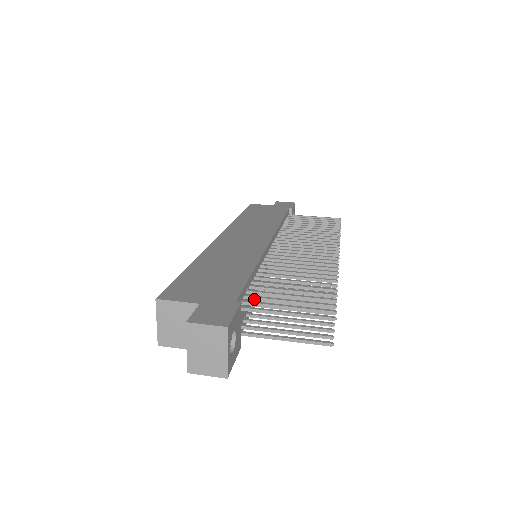
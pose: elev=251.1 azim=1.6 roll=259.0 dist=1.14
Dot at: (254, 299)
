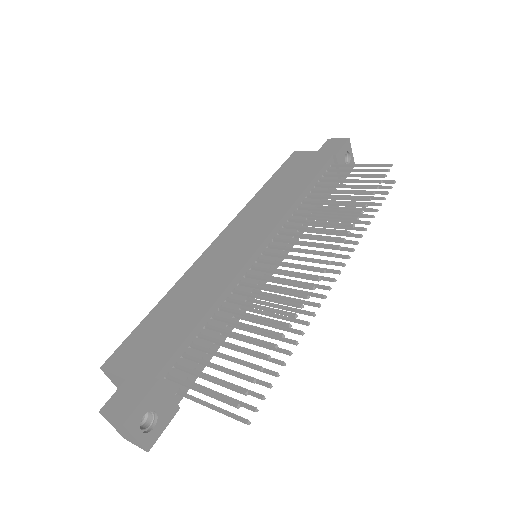
Dot at: (190, 359)
